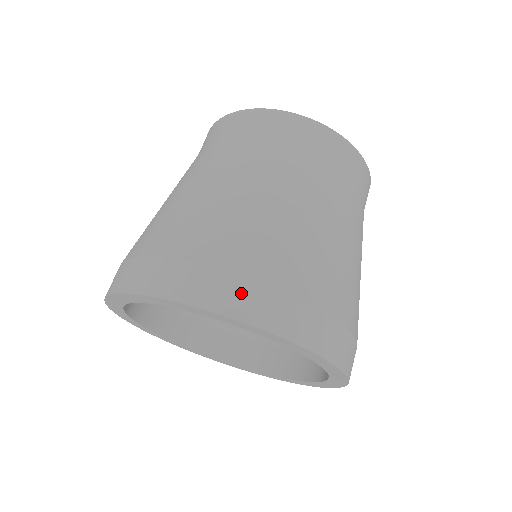
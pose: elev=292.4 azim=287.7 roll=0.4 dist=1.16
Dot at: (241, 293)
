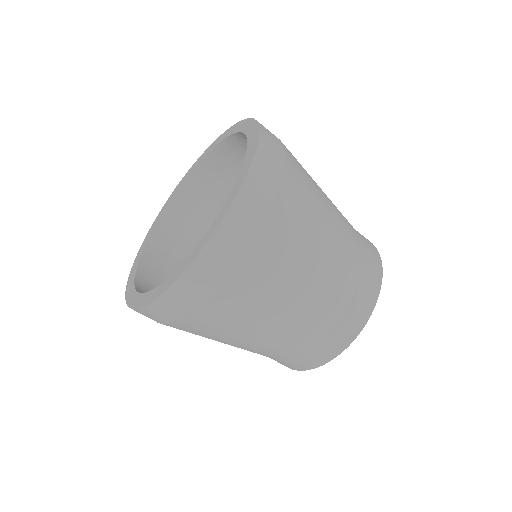
Dot at: occluded
